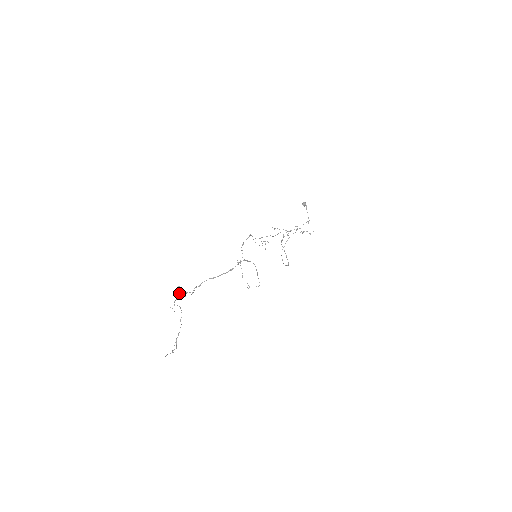
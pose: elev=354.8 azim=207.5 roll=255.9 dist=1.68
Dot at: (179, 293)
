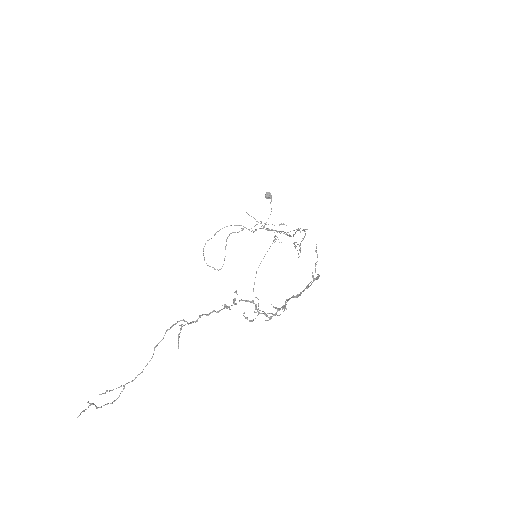
Dot at: occluded
